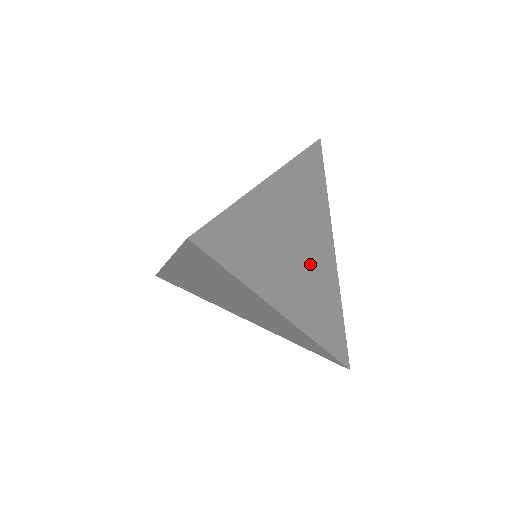
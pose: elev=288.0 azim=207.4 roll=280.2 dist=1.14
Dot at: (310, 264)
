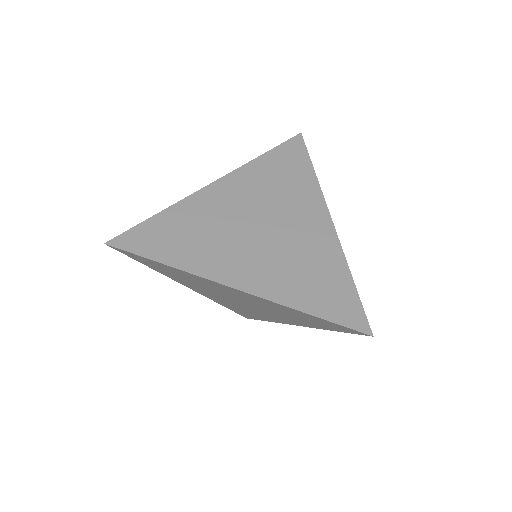
Dot at: (280, 238)
